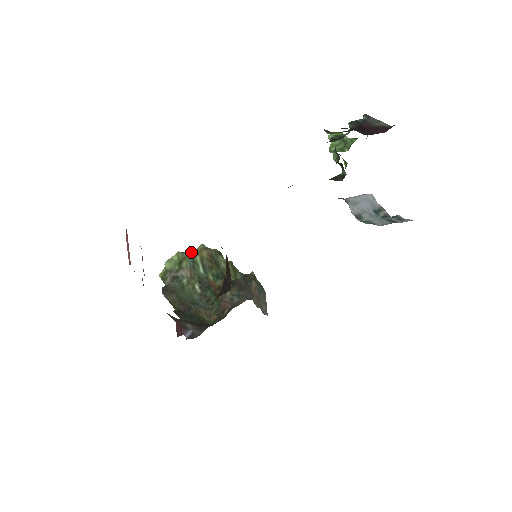
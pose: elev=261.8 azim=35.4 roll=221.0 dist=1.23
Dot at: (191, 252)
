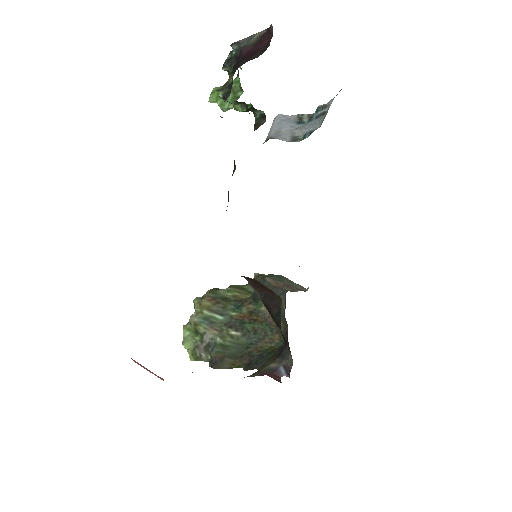
Dot at: (194, 315)
